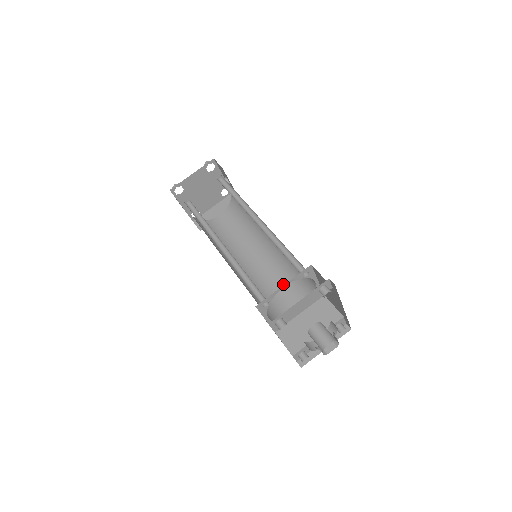
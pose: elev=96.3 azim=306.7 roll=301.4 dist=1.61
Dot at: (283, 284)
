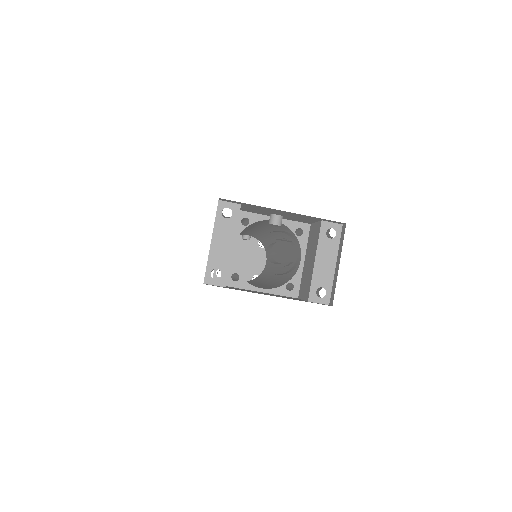
Dot at: (291, 255)
